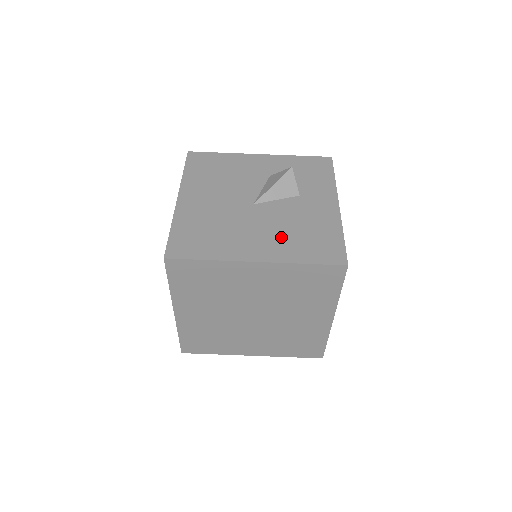
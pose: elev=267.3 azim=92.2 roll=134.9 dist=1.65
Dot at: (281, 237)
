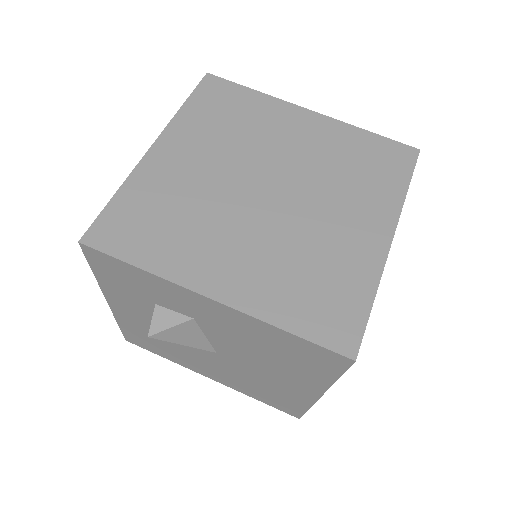
Dot at: occluded
